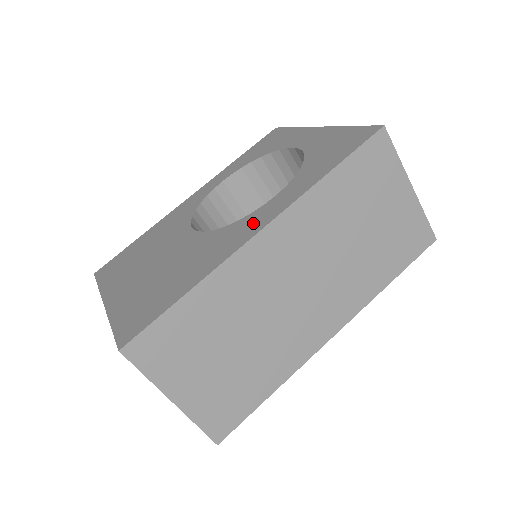
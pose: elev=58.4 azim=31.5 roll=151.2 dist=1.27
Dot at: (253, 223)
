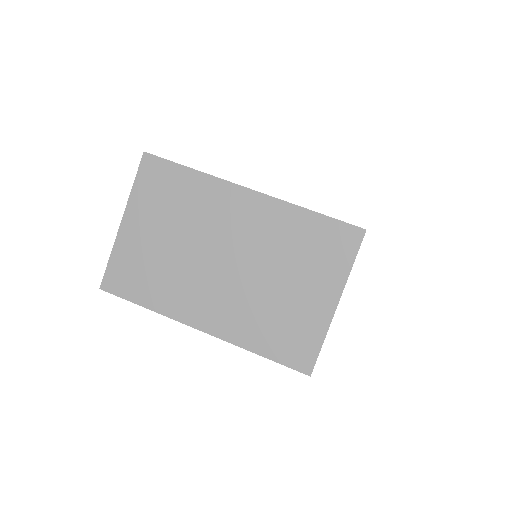
Dot at: occluded
